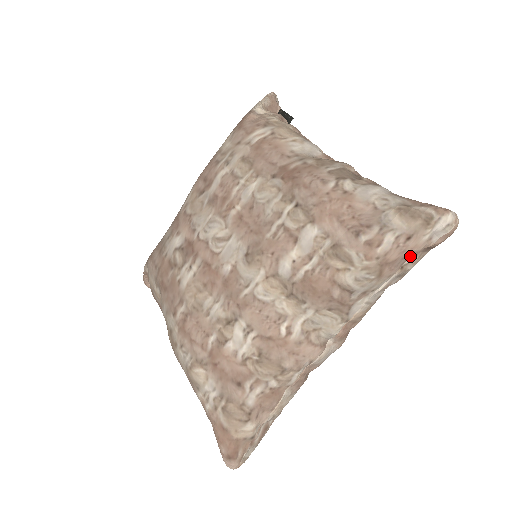
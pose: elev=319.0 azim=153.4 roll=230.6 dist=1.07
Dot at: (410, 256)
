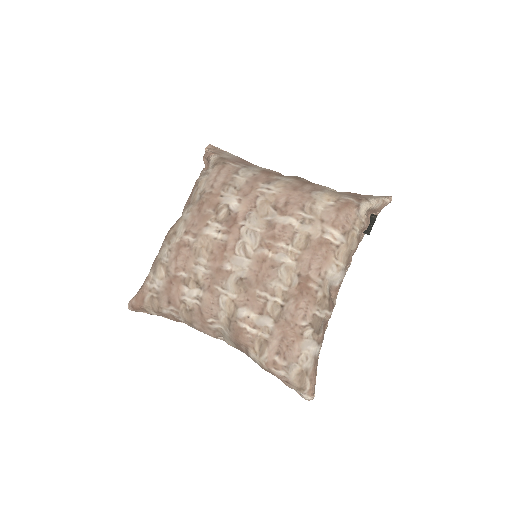
Dot at: occluded
